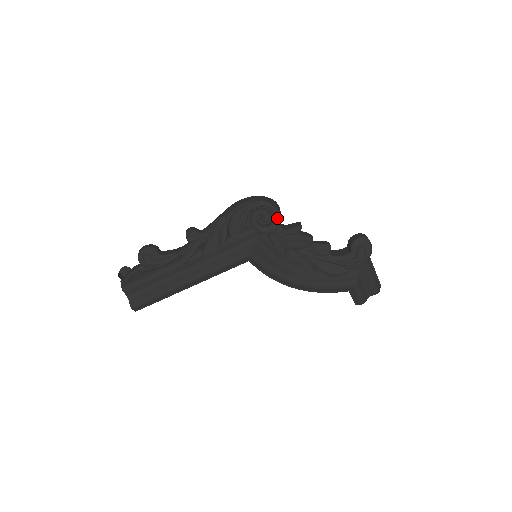
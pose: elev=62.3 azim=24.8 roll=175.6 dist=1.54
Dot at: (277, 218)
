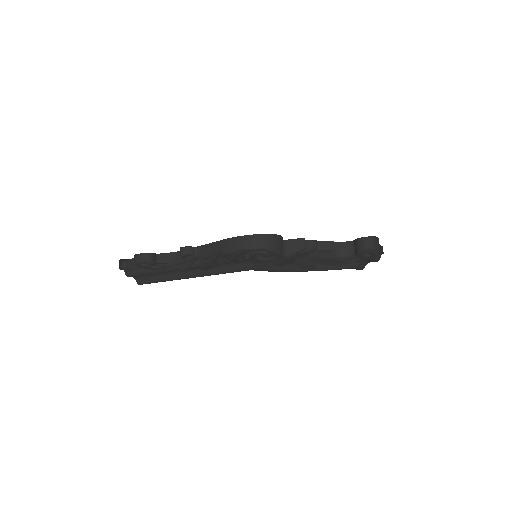
Dot at: (278, 257)
